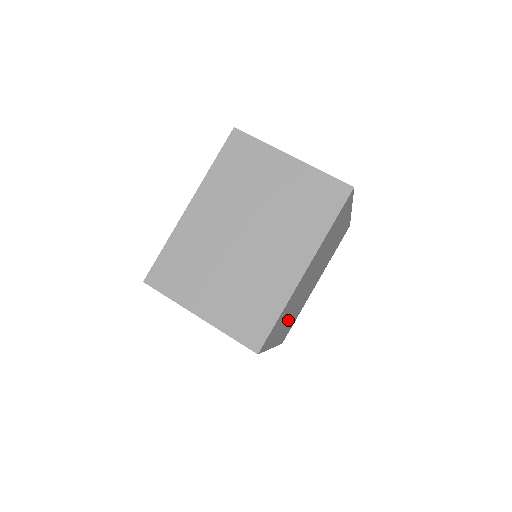
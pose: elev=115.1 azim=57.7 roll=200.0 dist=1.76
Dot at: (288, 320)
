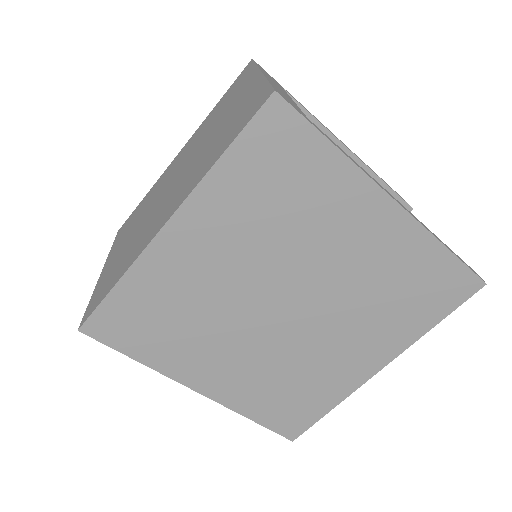
Dot at: (235, 362)
